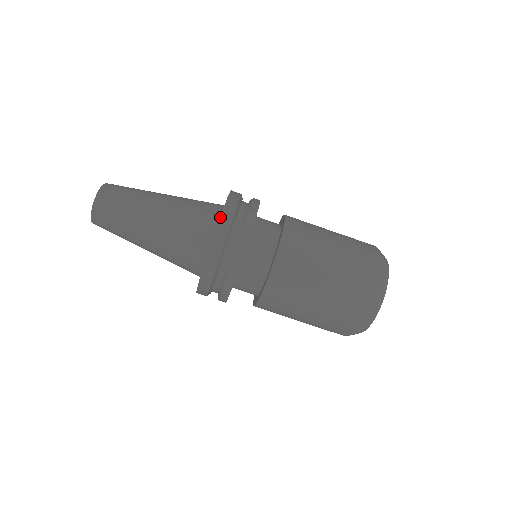
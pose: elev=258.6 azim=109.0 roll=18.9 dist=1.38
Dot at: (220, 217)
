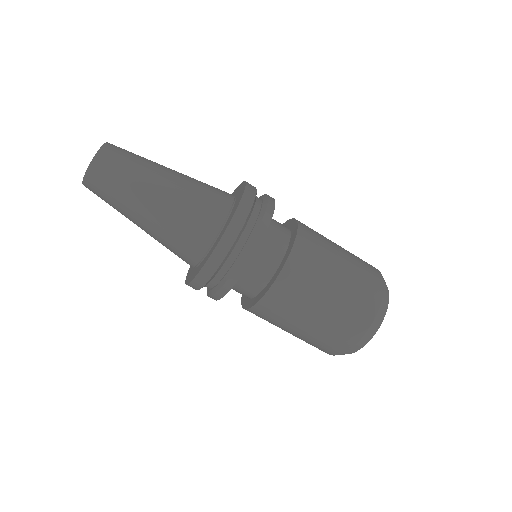
Dot at: (223, 234)
